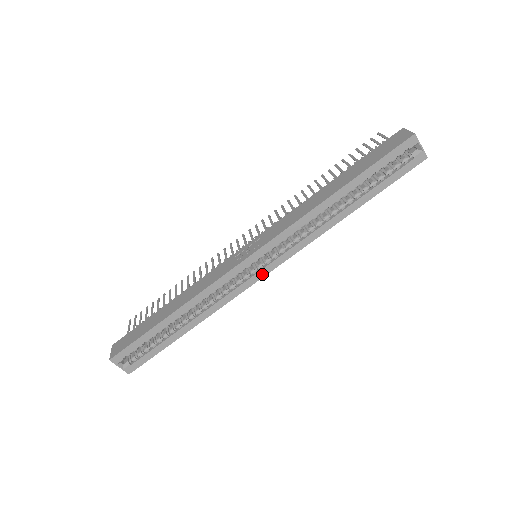
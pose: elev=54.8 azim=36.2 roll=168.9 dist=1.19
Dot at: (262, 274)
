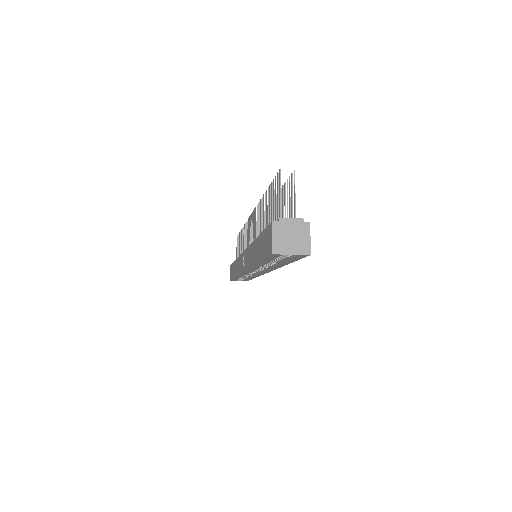
Dot at: occluded
